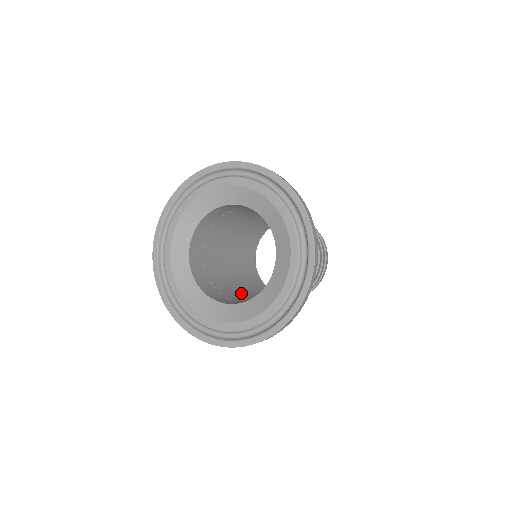
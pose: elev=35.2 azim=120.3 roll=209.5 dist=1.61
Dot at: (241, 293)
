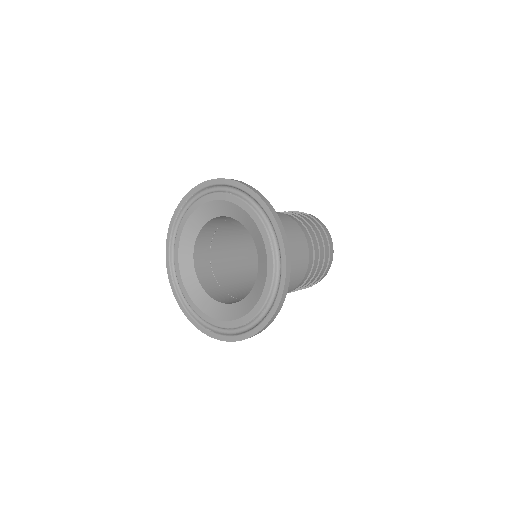
Dot at: (242, 281)
